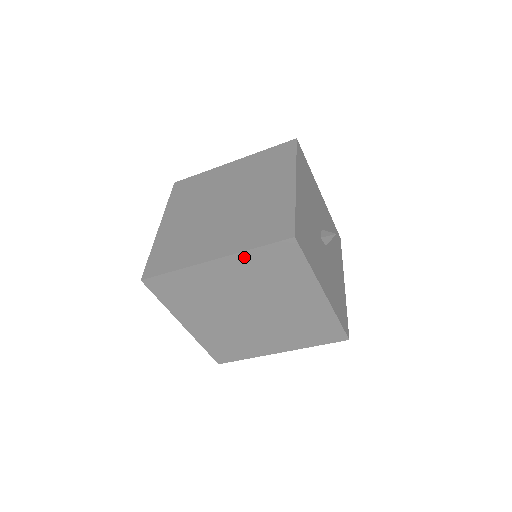
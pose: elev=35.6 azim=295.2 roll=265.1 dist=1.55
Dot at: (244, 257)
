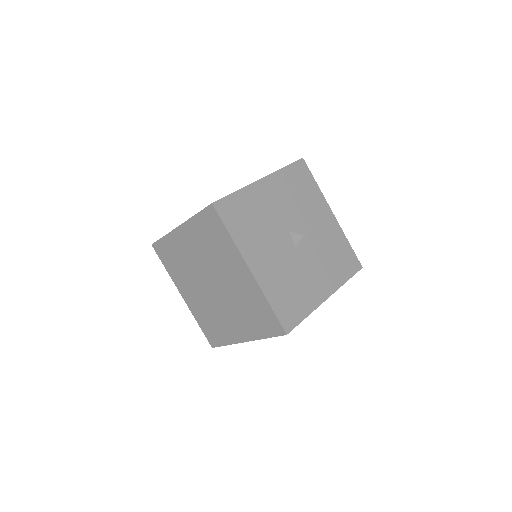
Dot at: occluded
